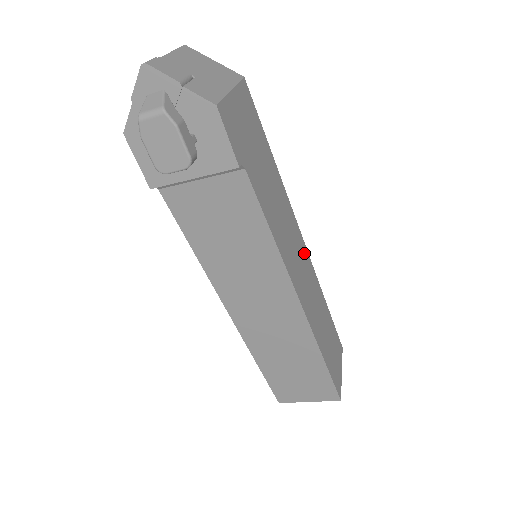
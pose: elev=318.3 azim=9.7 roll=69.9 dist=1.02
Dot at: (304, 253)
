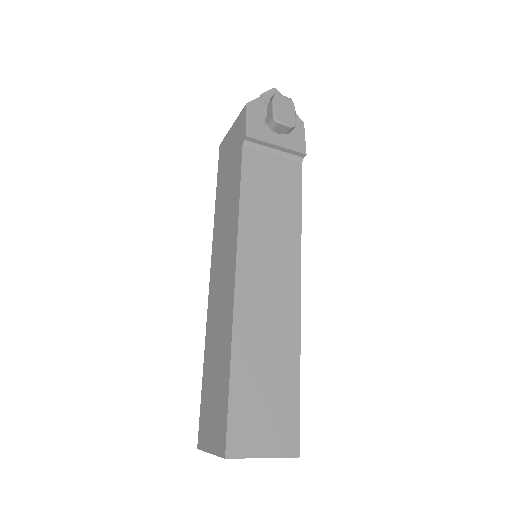
Dot at: occluded
